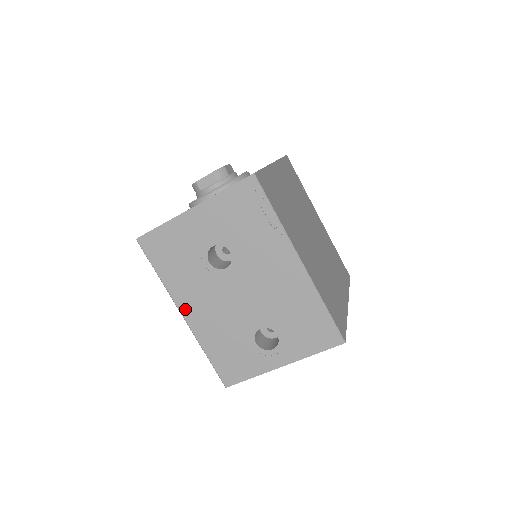
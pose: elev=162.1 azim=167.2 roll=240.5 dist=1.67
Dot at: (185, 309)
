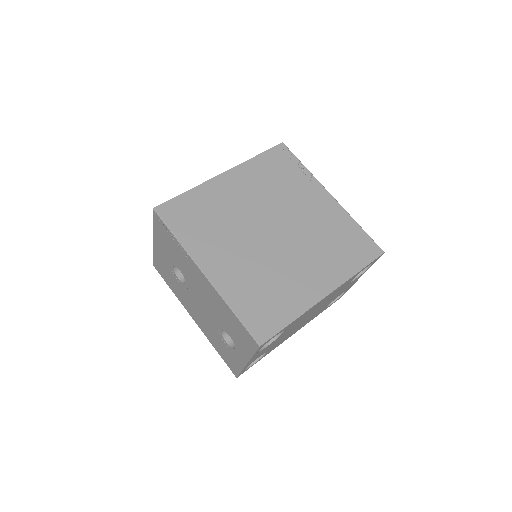
Dot at: (191, 315)
